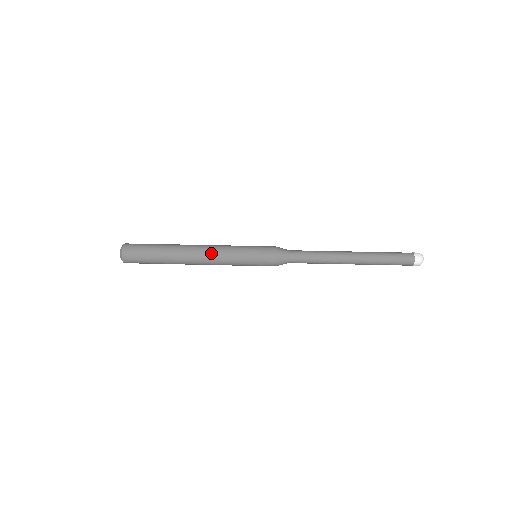
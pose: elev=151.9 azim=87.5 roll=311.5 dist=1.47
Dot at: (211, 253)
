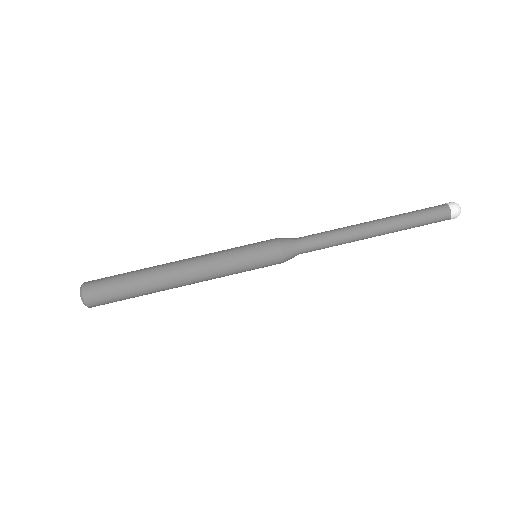
Dot at: (199, 266)
